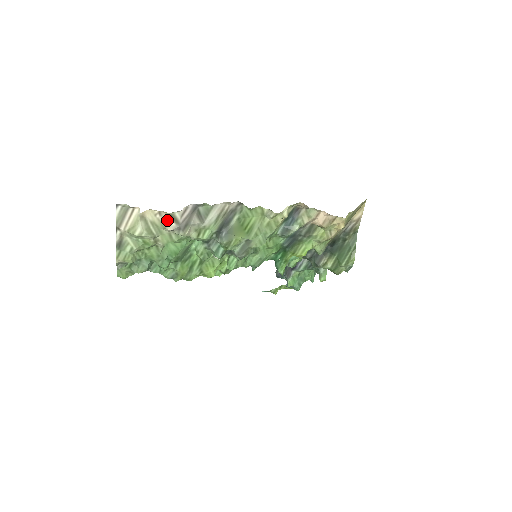
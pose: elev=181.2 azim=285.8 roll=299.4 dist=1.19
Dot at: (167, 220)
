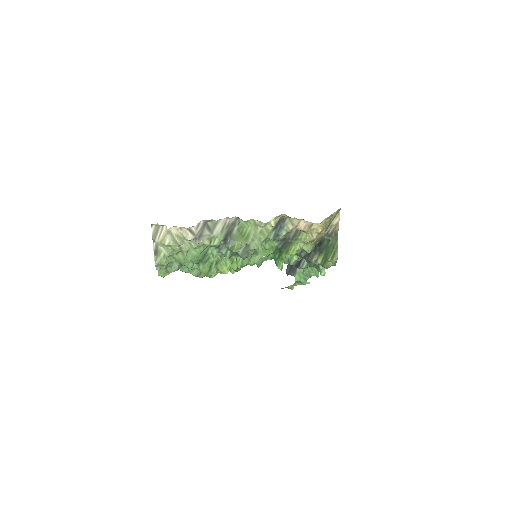
Dot at: (186, 233)
